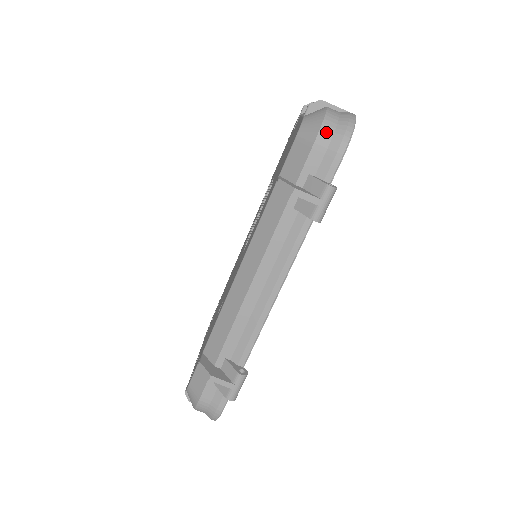
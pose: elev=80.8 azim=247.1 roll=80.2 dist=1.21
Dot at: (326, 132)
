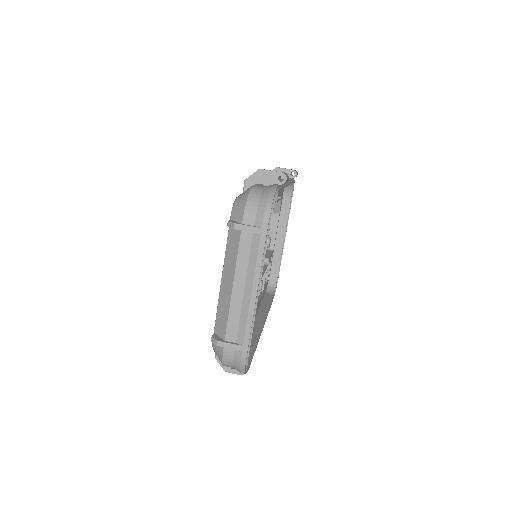
Dot at: occluded
